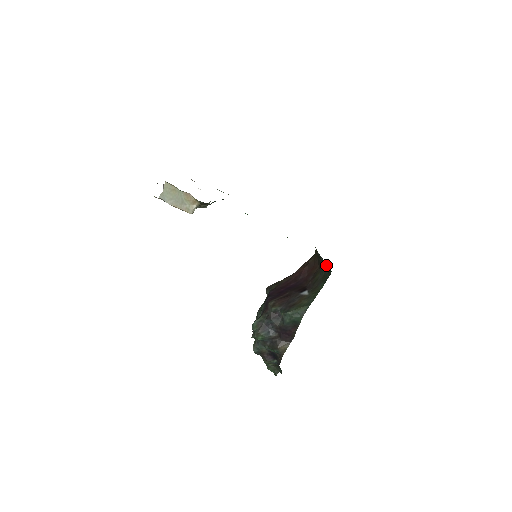
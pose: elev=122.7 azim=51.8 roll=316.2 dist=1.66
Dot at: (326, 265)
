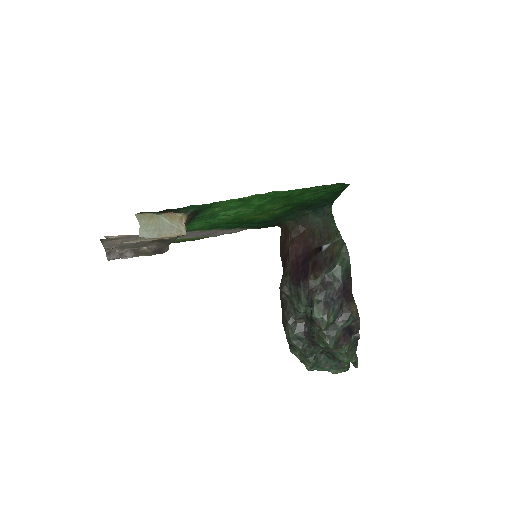
Dot at: (320, 210)
